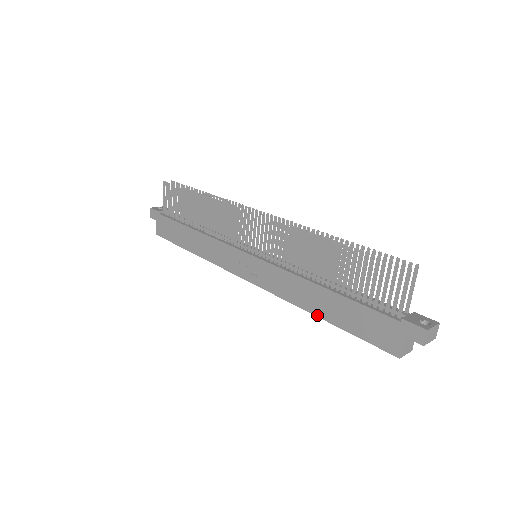
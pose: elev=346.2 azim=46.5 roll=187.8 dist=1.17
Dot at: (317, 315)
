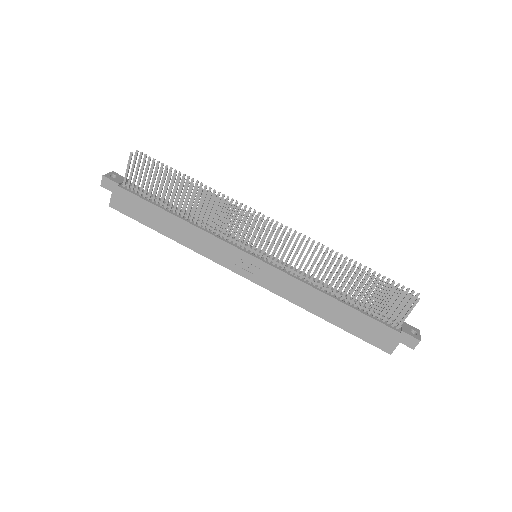
Dot at: (322, 317)
